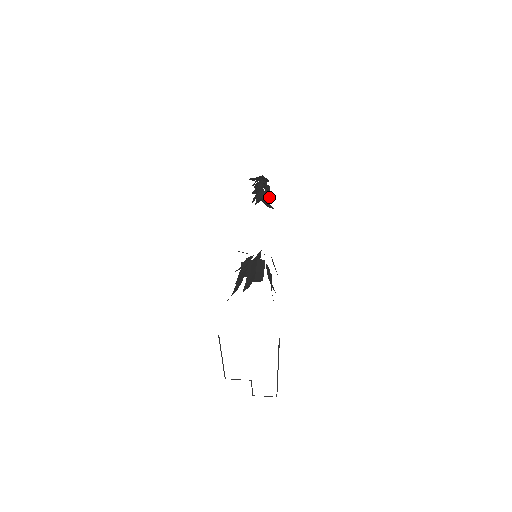
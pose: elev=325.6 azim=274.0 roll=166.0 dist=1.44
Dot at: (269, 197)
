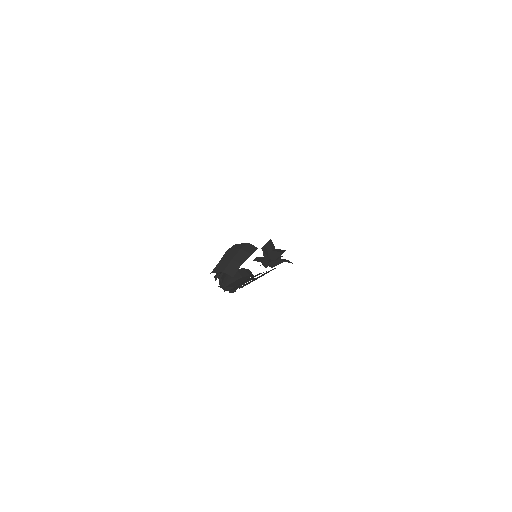
Dot at: occluded
